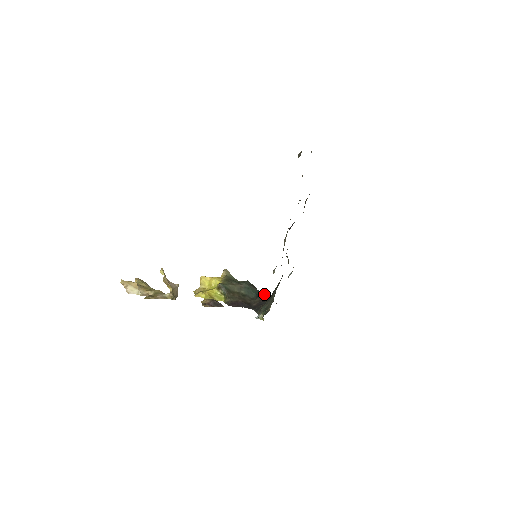
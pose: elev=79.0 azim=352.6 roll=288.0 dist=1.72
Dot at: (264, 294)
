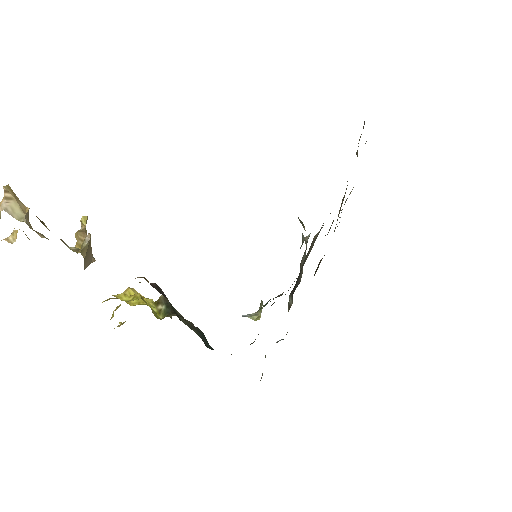
Dot at: occluded
